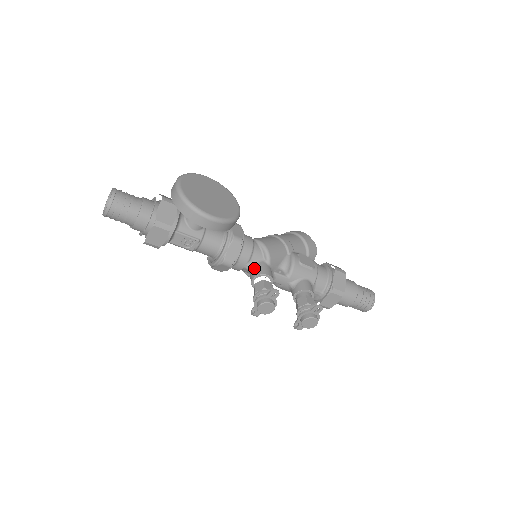
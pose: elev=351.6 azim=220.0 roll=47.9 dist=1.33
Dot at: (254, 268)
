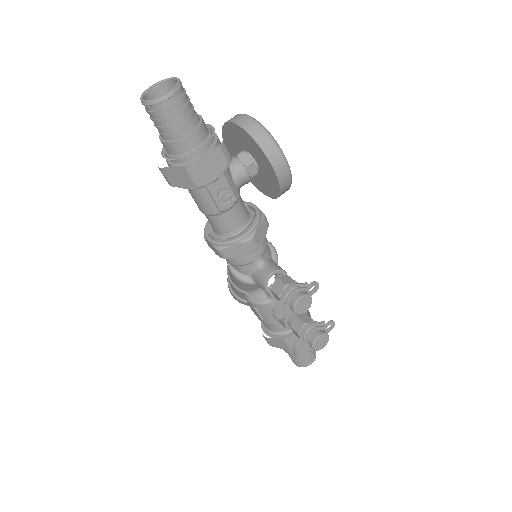
Dot at: (268, 263)
